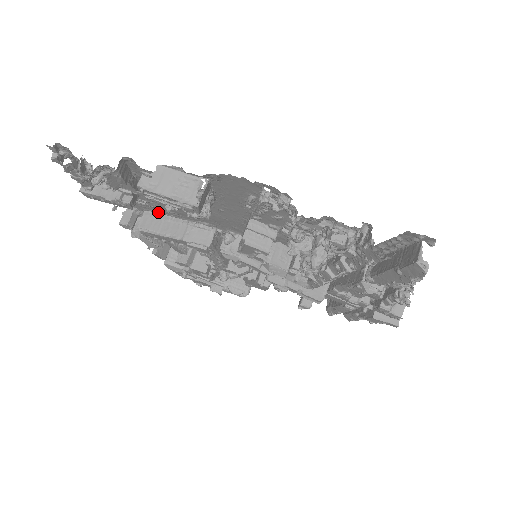
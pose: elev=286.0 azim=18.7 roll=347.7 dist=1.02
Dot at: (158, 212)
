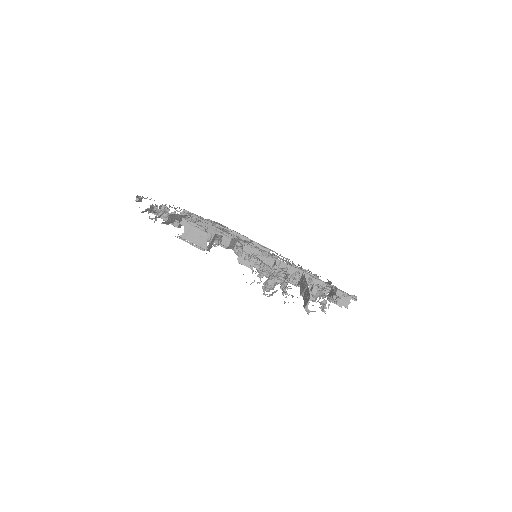
Dot at: (200, 218)
